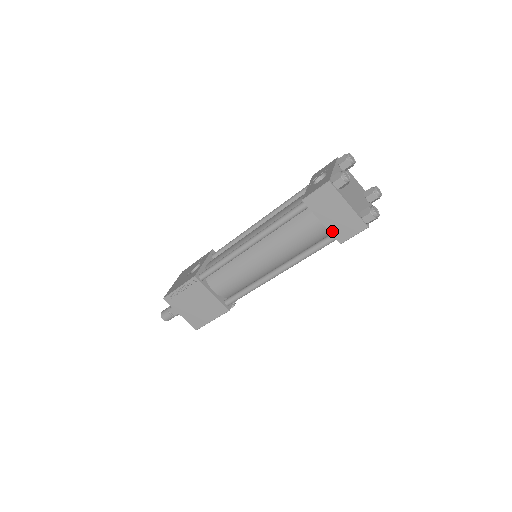
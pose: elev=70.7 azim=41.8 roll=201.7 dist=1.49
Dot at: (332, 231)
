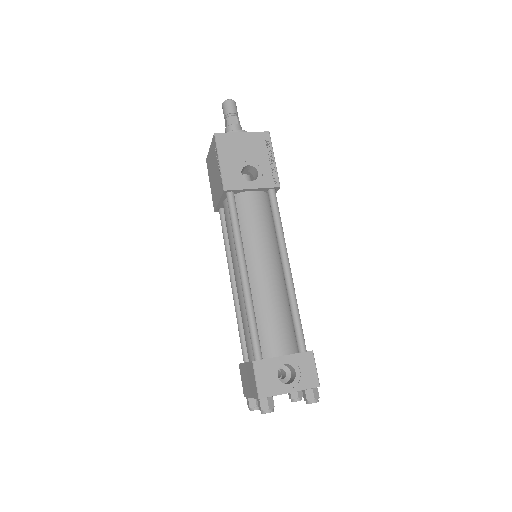
Dot at: (243, 366)
